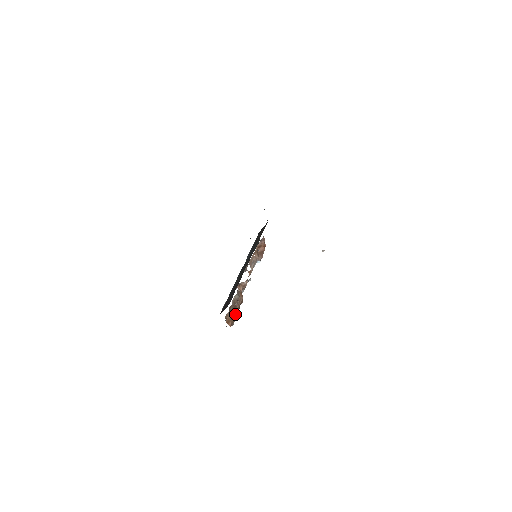
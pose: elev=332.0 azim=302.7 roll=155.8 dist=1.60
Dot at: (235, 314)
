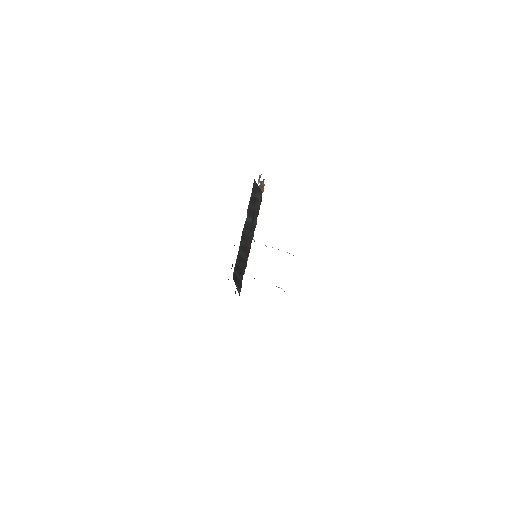
Dot at: occluded
